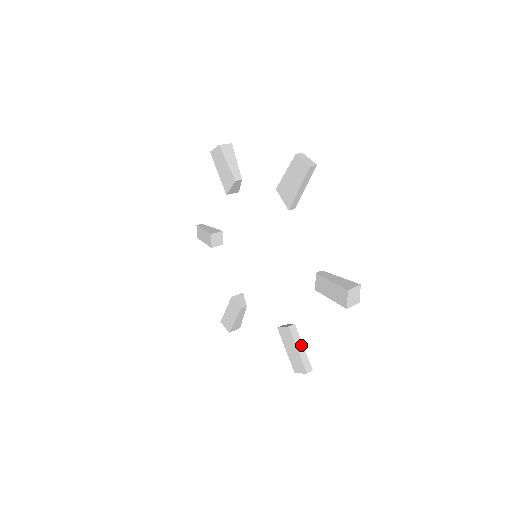
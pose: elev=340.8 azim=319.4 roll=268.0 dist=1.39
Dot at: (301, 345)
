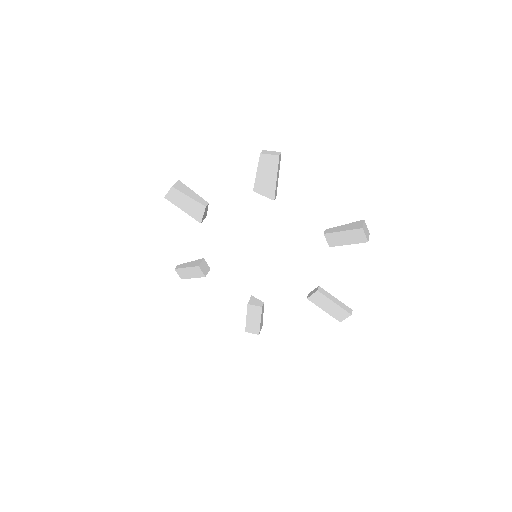
Dot at: (333, 298)
